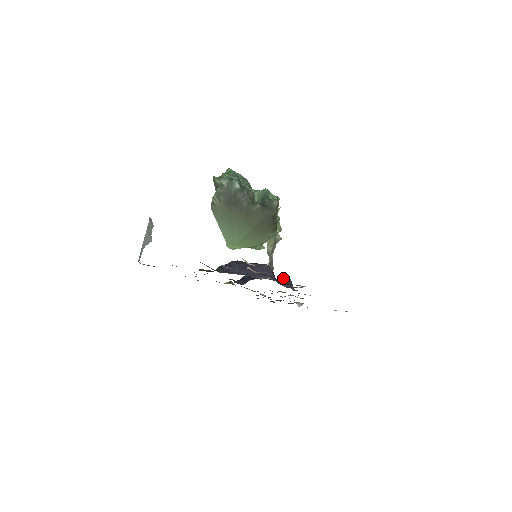
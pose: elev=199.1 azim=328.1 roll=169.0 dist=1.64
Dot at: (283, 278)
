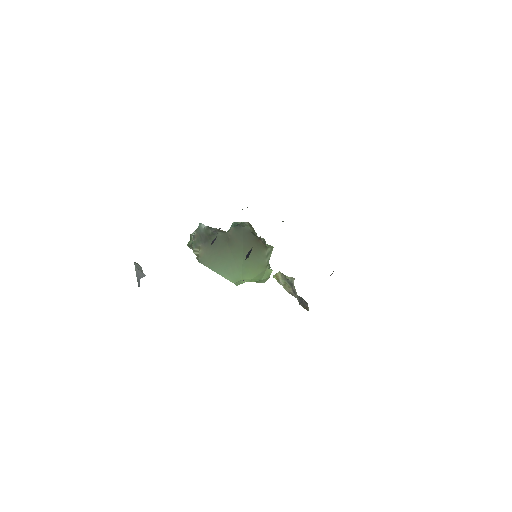
Dot at: occluded
